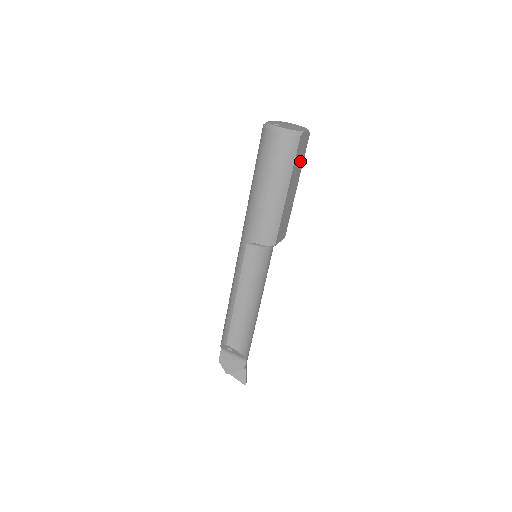
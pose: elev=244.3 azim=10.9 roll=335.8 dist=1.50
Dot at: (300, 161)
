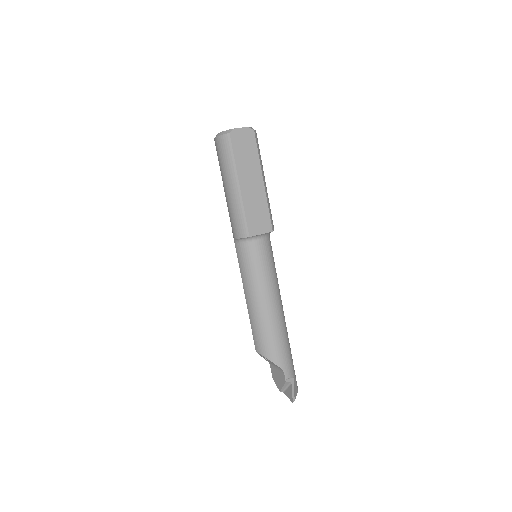
Dot at: (250, 155)
